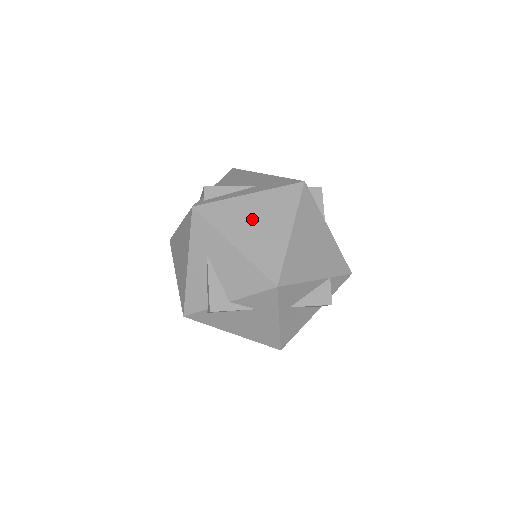
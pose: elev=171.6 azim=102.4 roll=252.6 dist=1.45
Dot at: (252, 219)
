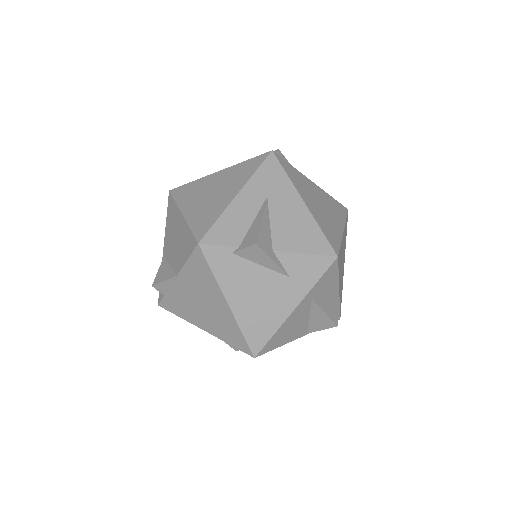
Dot at: (316, 198)
